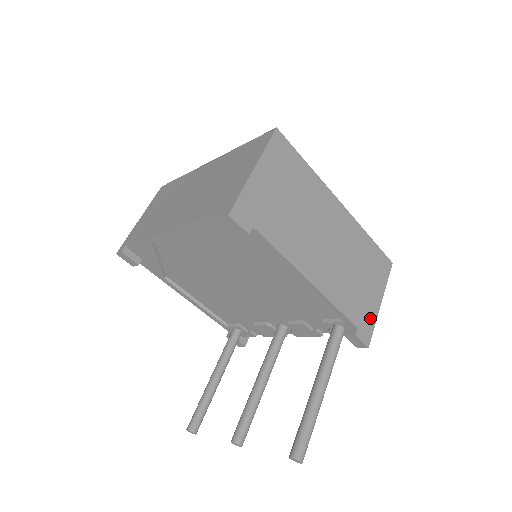
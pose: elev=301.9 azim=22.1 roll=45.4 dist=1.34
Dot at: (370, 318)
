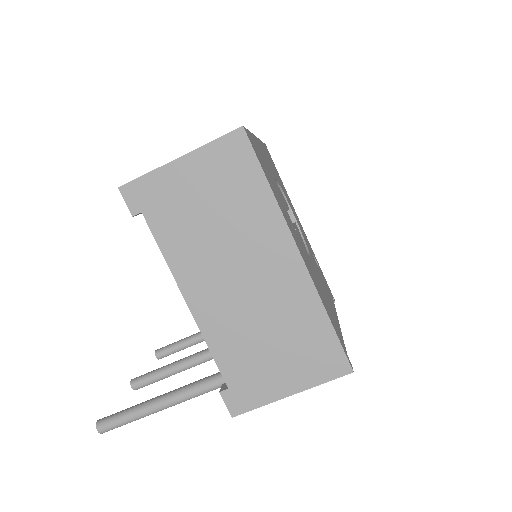
Dot at: (258, 395)
